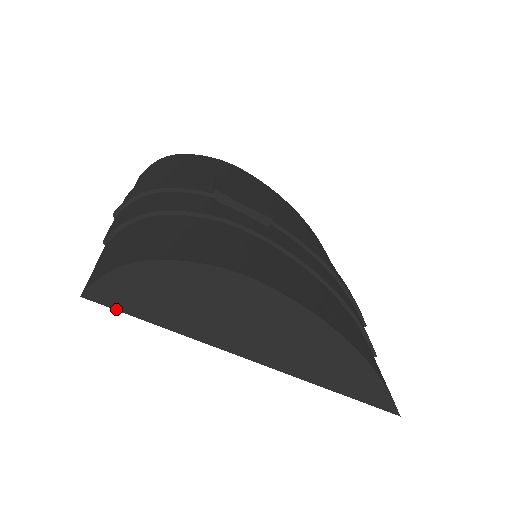
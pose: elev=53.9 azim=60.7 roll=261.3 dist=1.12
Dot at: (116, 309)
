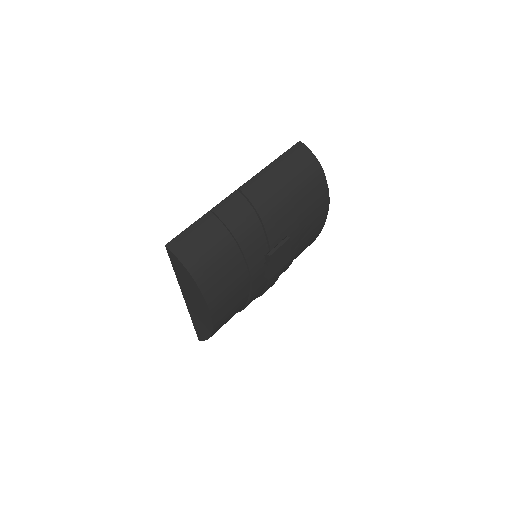
Dot at: (169, 257)
